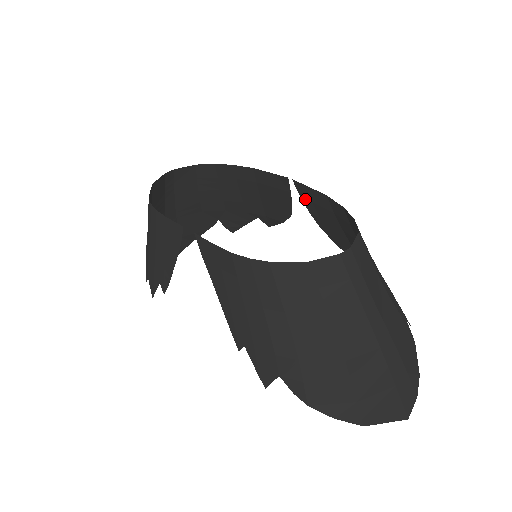
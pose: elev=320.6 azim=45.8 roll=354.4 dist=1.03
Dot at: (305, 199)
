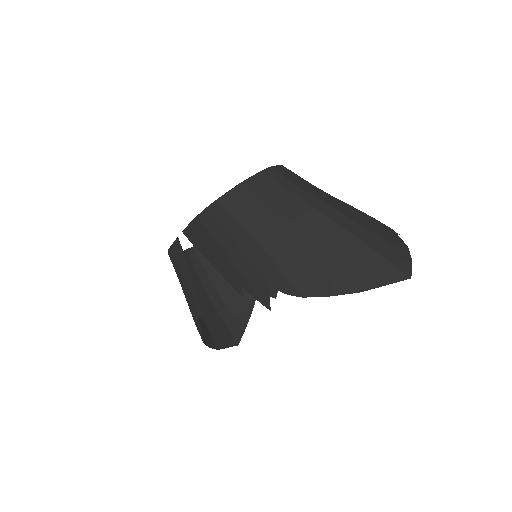
Dot at: occluded
